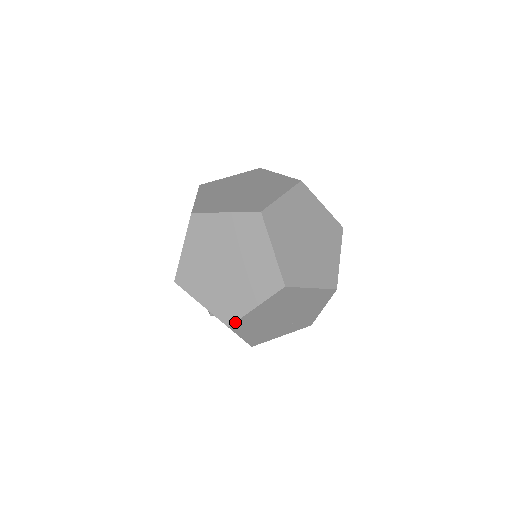
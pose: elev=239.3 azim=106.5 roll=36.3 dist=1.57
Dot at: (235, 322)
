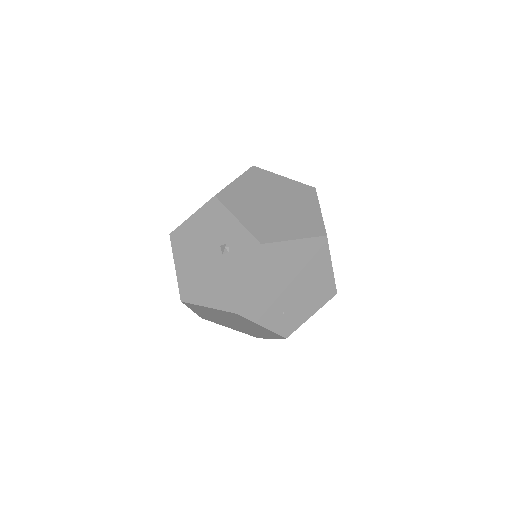
Dot at: (270, 243)
